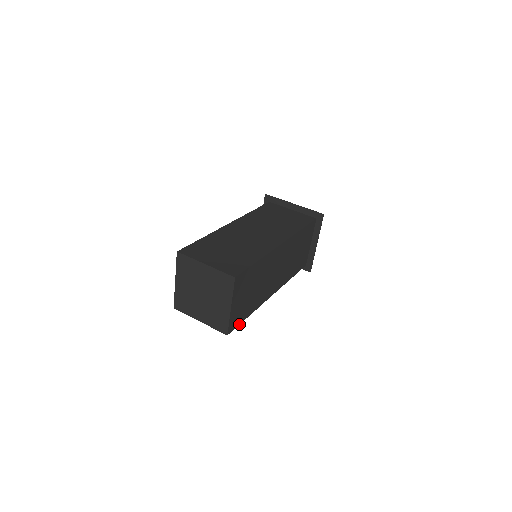
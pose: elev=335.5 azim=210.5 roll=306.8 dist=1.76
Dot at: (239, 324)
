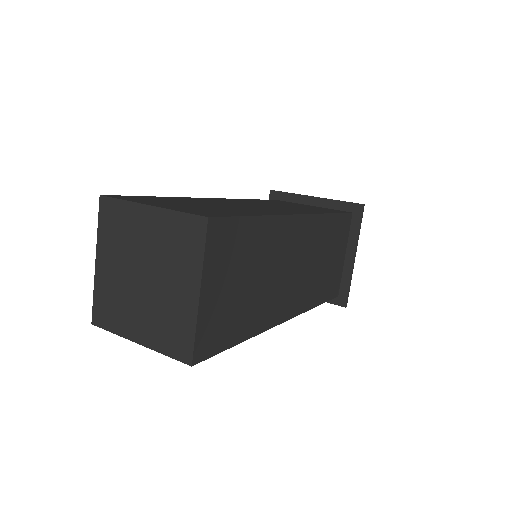
Dot at: (220, 351)
